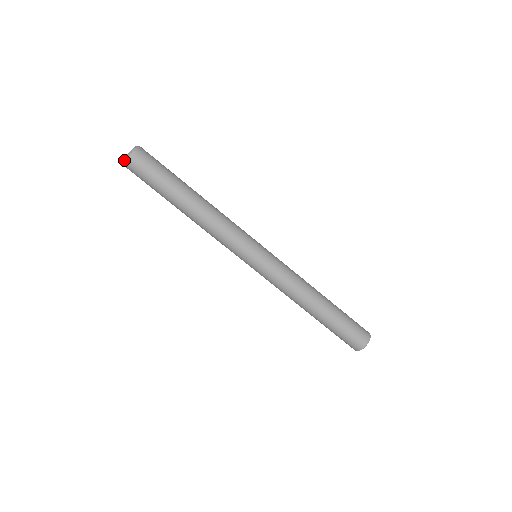
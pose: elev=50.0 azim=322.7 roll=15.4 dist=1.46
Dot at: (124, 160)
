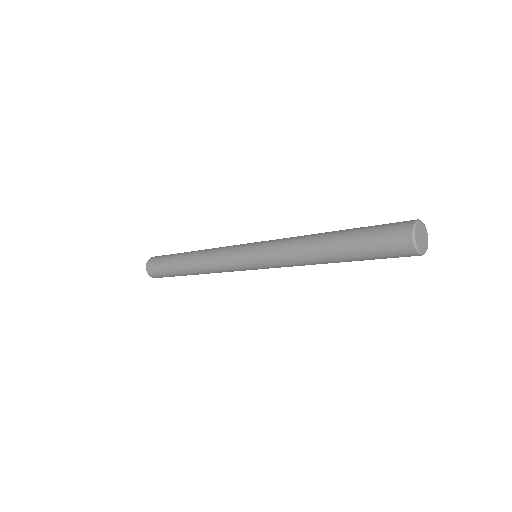
Dot at: (148, 274)
